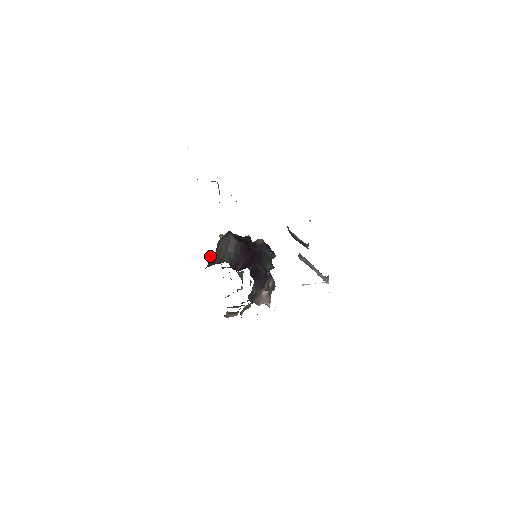
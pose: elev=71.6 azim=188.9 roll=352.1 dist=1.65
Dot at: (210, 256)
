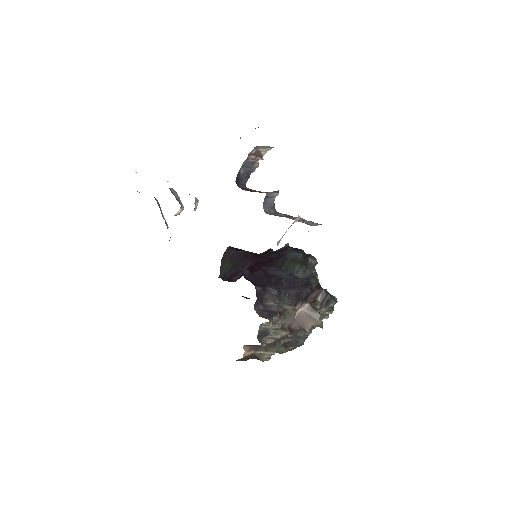
Dot at: occluded
